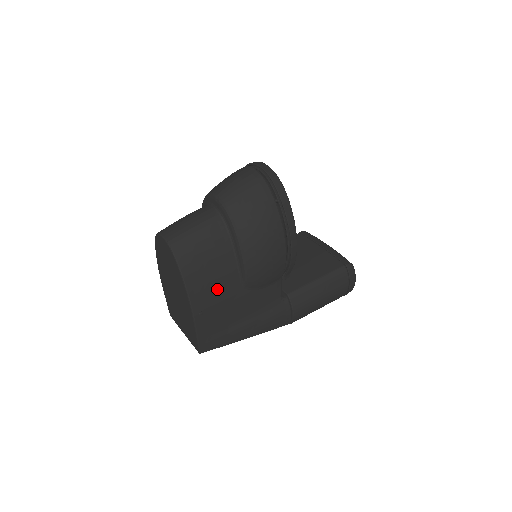
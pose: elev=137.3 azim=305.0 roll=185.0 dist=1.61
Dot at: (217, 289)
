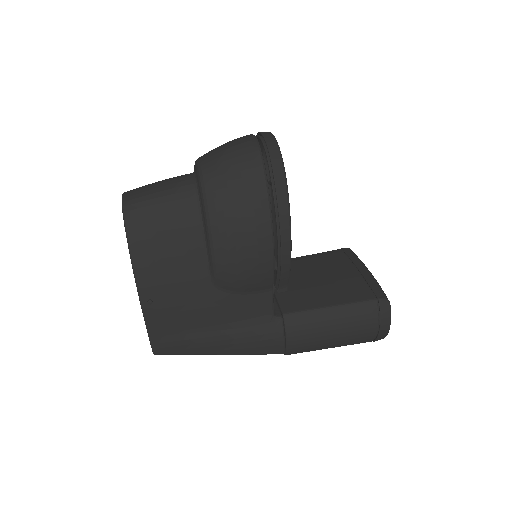
Dot at: (175, 277)
